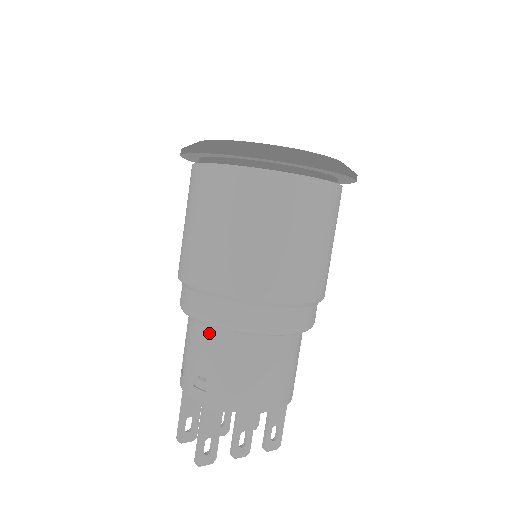
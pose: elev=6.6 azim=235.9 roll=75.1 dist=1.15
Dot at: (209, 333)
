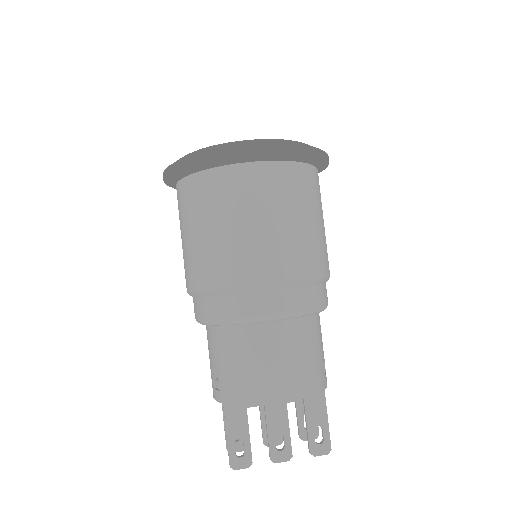
Dot at: (212, 333)
